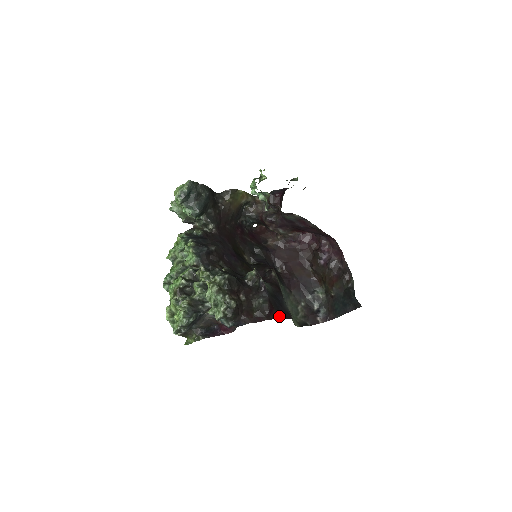
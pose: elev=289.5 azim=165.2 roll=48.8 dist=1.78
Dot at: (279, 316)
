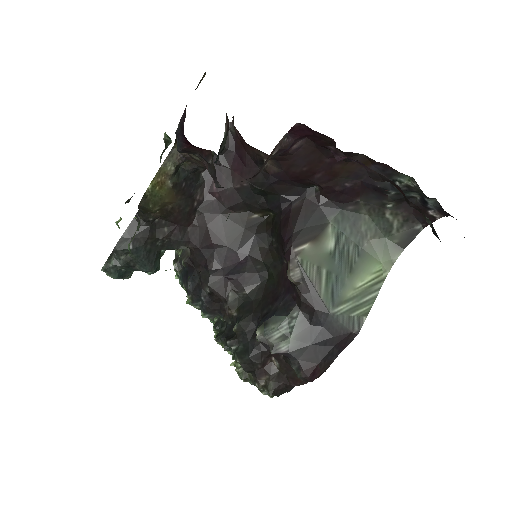
Dot at: (334, 353)
